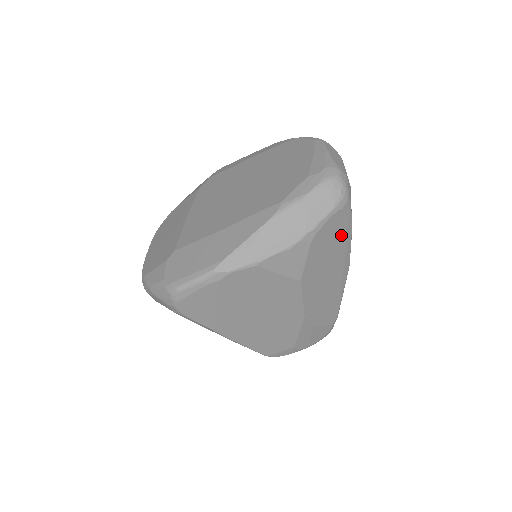
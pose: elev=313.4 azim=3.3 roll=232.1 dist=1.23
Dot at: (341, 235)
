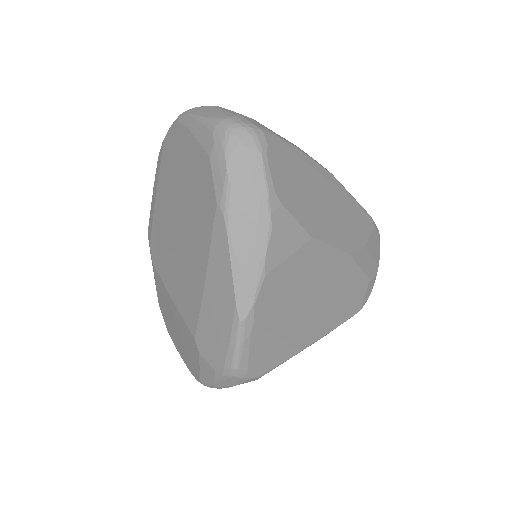
Dot at: (294, 163)
